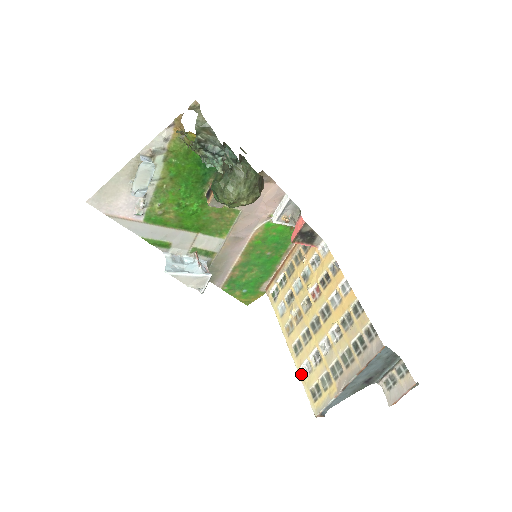
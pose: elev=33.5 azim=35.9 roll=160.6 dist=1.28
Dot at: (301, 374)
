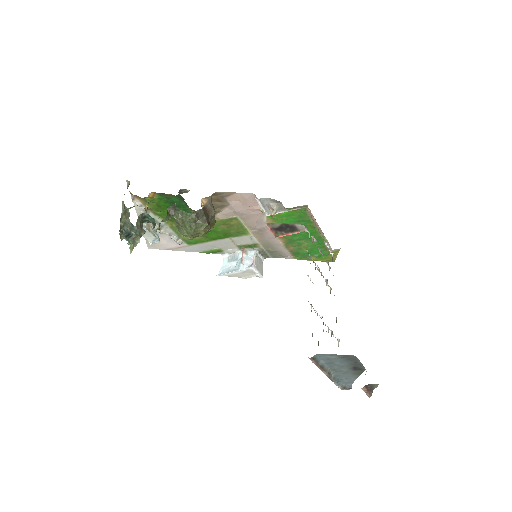
Dot at: (338, 346)
